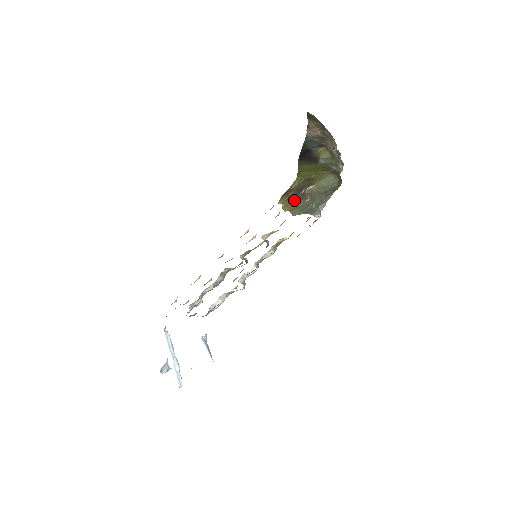
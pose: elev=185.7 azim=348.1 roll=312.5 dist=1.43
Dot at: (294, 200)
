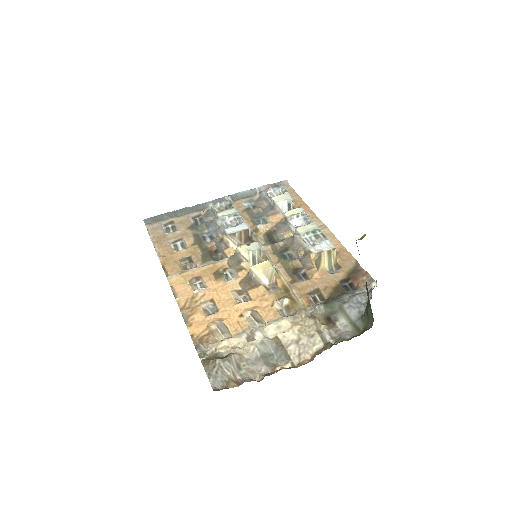
Dot at: occluded
